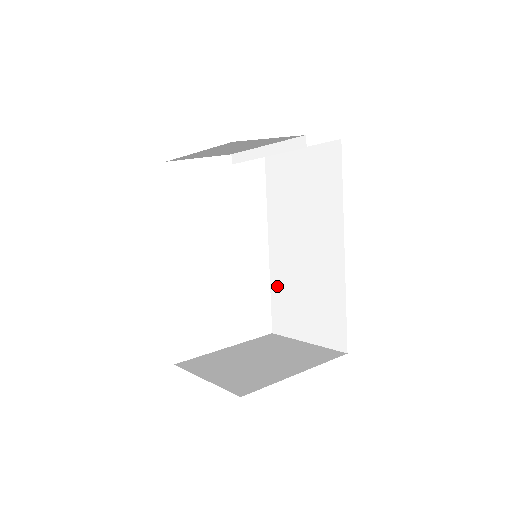
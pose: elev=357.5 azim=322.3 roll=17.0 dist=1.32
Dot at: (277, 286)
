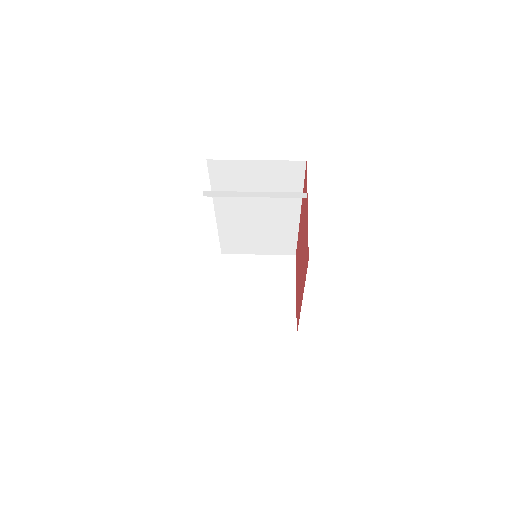
Dot at: (227, 233)
